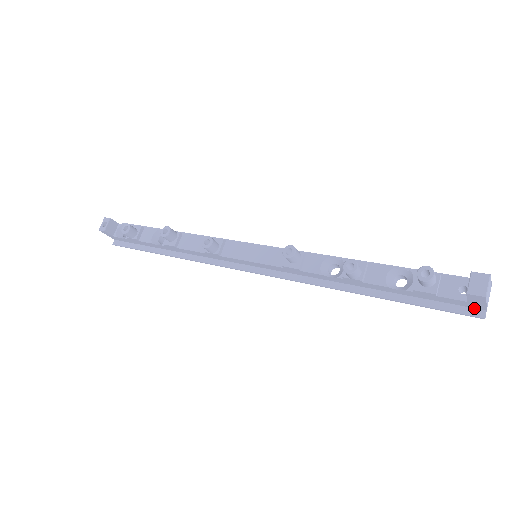
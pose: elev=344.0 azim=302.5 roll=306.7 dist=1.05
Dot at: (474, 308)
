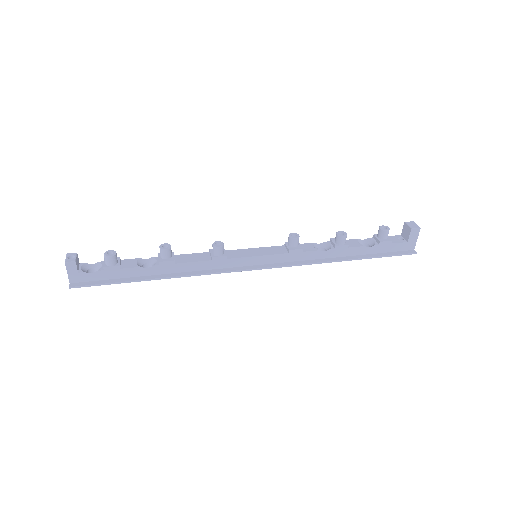
Dot at: (408, 250)
